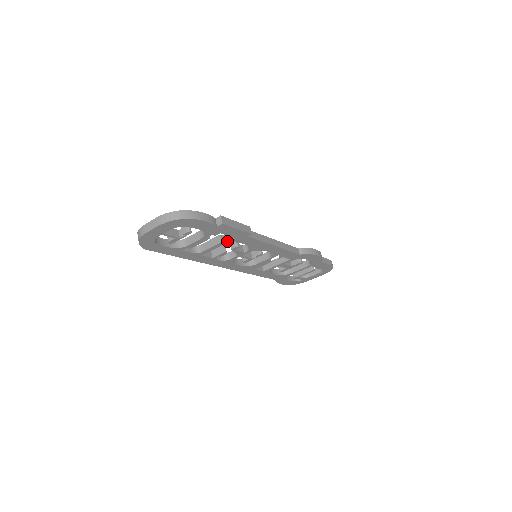
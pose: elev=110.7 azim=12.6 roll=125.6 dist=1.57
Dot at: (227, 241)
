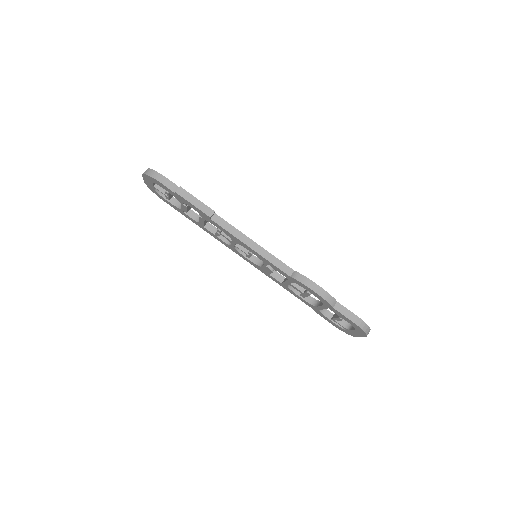
Dot at: (202, 217)
